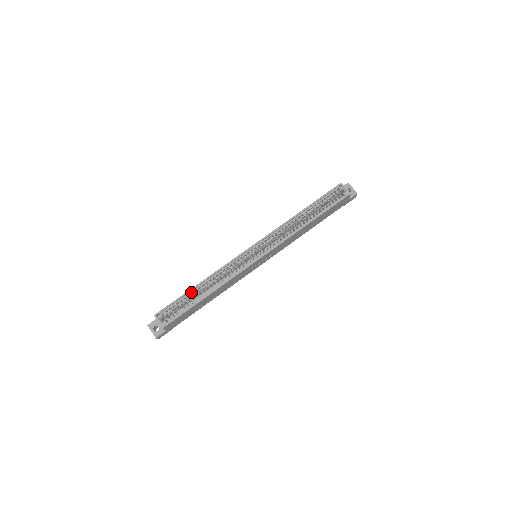
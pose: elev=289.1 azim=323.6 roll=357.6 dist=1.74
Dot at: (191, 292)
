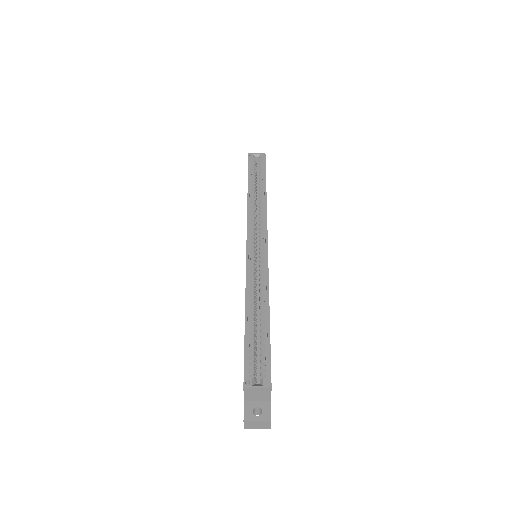
Dot at: (248, 328)
